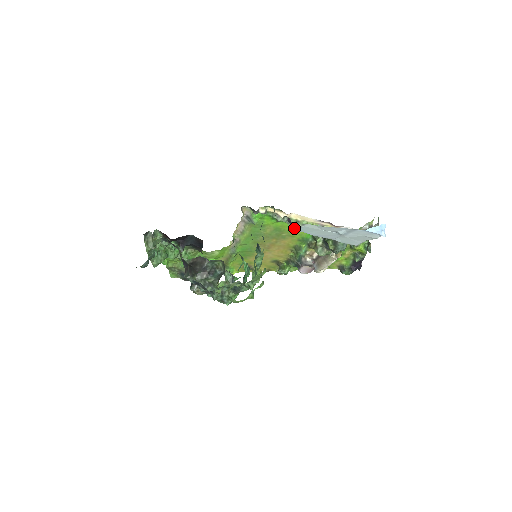
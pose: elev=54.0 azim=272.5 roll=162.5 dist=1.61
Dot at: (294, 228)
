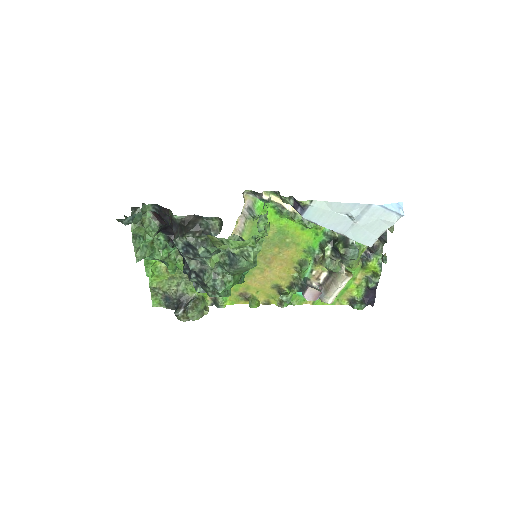
Dot at: (301, 214)
